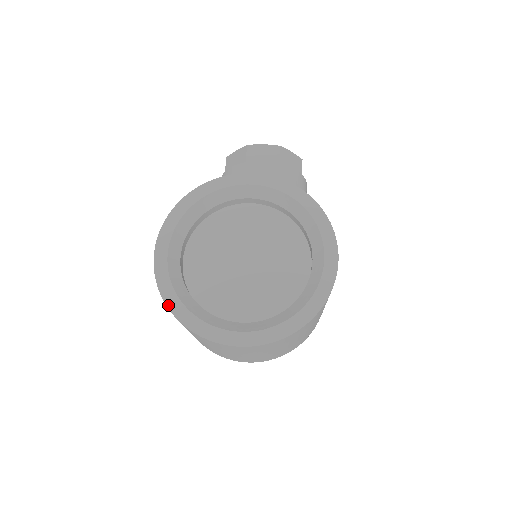
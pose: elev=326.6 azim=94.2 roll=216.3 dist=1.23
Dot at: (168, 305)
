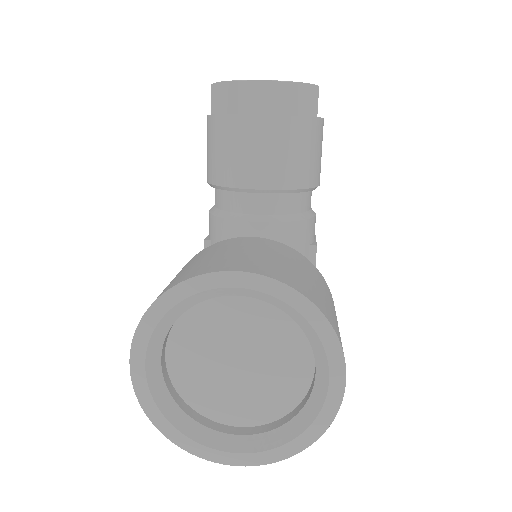
Dot at: (156, 425)
